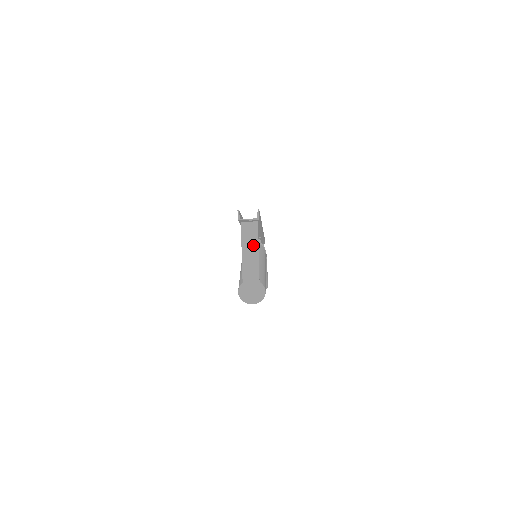
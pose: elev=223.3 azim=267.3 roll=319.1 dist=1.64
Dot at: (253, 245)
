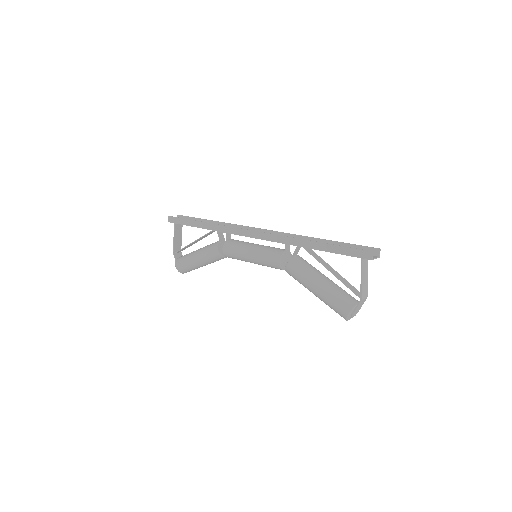
Dot at: (366, 276)
